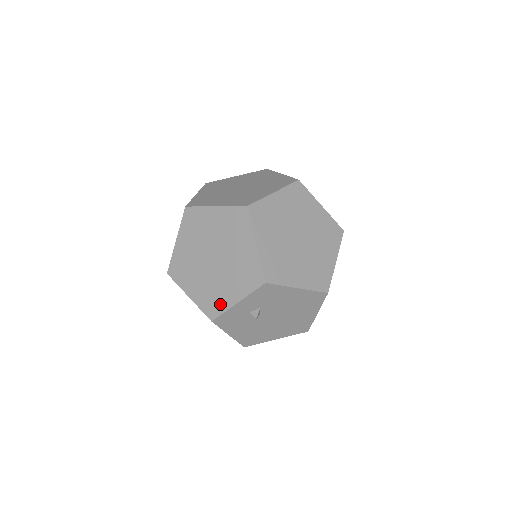
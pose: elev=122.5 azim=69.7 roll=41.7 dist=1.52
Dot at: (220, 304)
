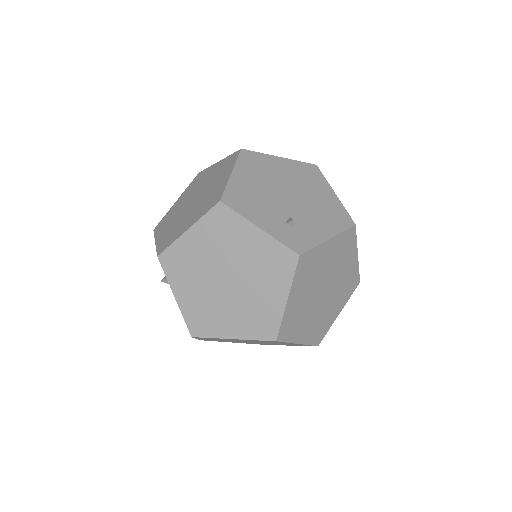
Dot at: occluded
